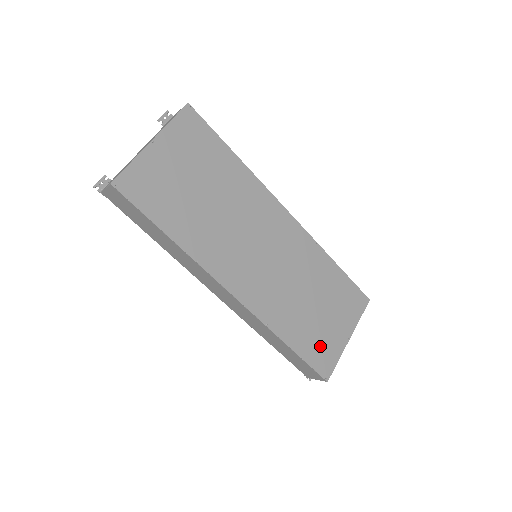
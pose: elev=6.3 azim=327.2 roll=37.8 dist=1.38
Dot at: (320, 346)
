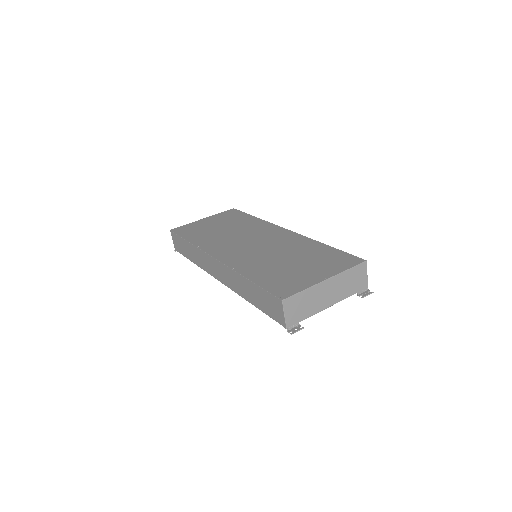
Dot at: (284, 281)
